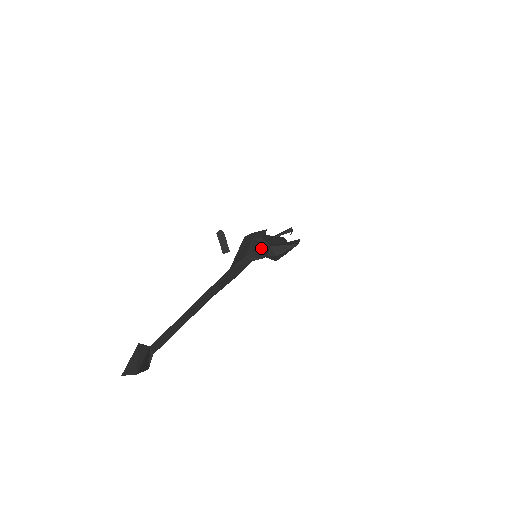
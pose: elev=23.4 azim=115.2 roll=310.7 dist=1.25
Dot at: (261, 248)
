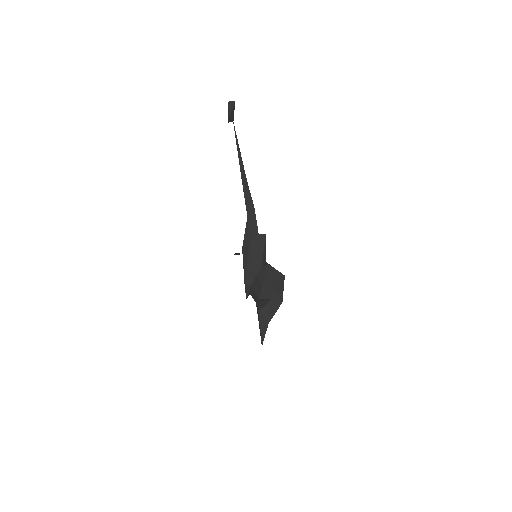
Dot at: occluded
